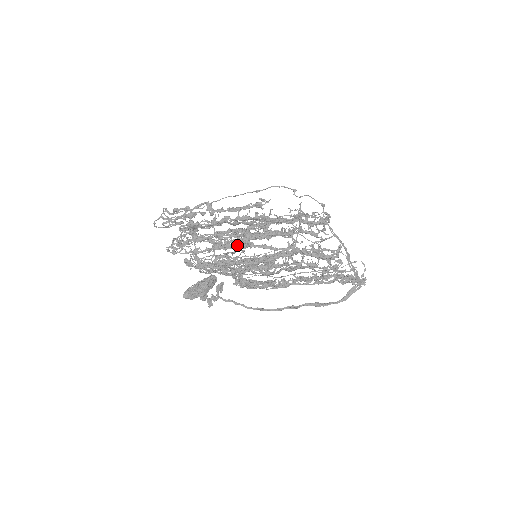
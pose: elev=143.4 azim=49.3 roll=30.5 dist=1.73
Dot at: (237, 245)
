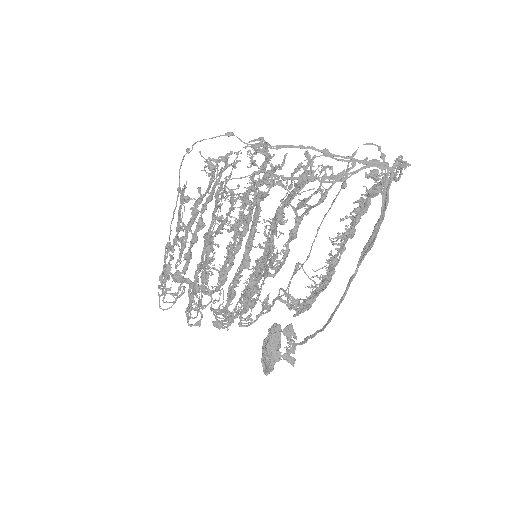
Dot at: (205, 255)
